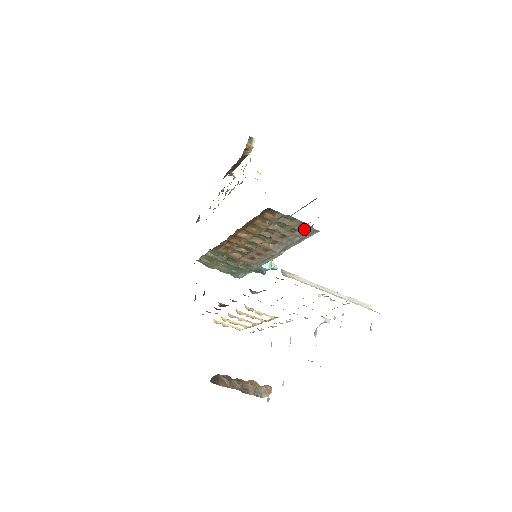
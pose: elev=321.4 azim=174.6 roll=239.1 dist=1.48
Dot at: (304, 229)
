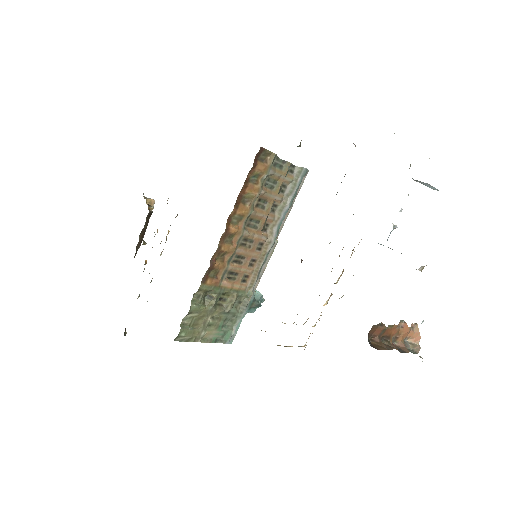
Dot at: (294, 177)
